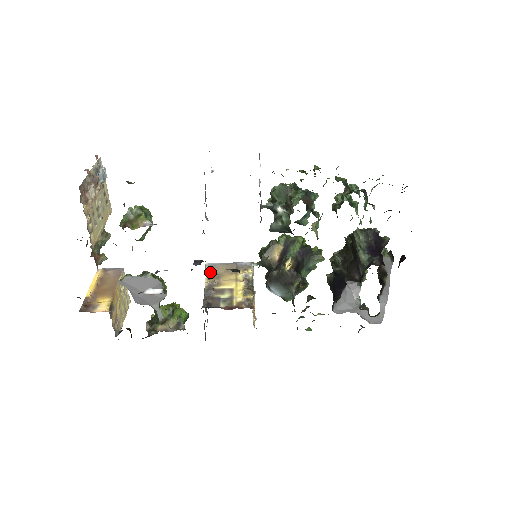
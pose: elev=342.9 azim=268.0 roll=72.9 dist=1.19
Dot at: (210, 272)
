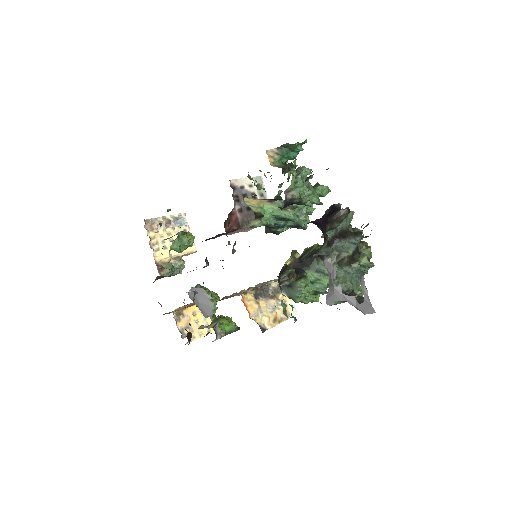
Dot at: (250, 287)
